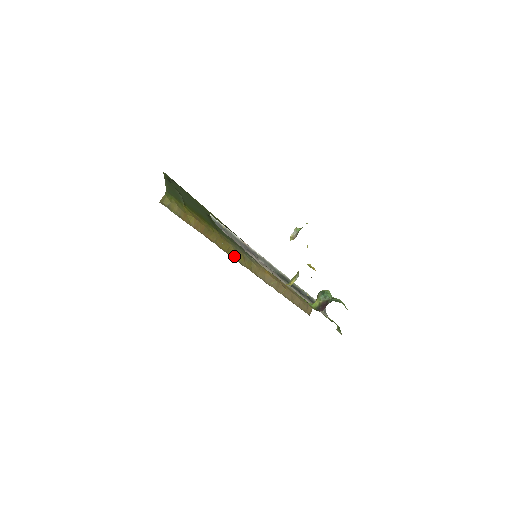
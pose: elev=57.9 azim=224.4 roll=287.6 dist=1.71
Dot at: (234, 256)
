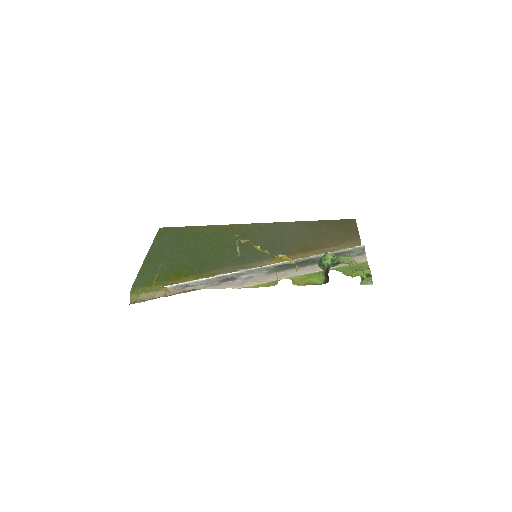
Dot at: occluded
